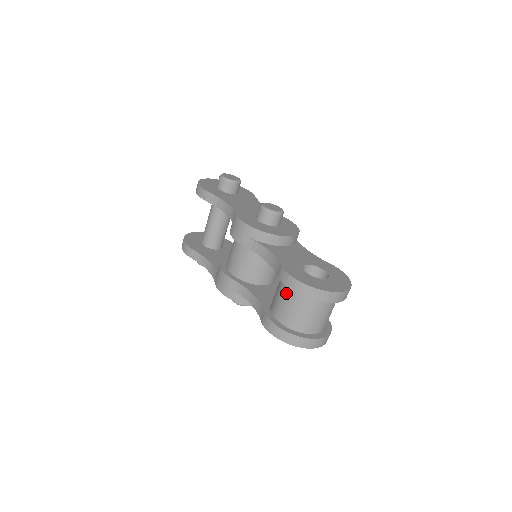
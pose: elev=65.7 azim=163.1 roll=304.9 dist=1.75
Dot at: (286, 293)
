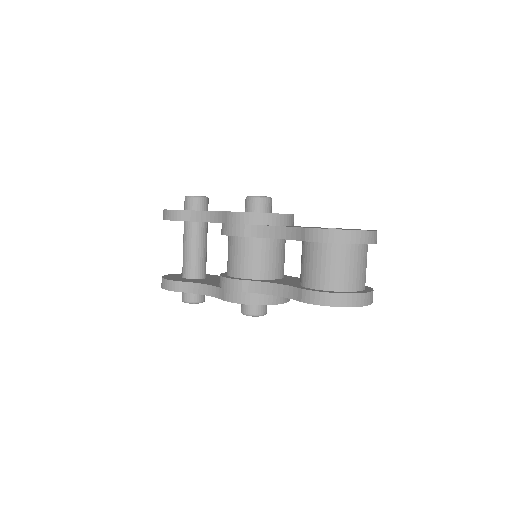
Dot at: (319, 254)
